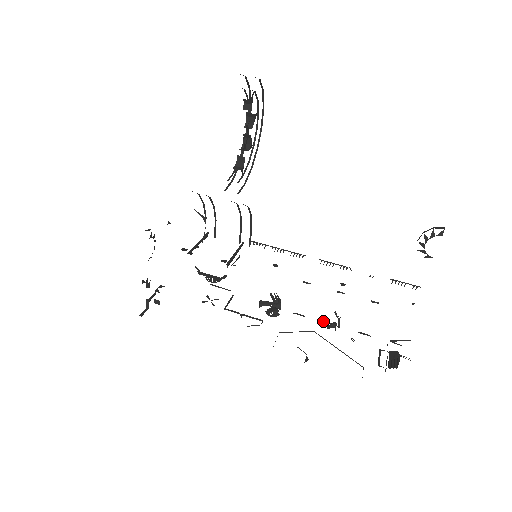
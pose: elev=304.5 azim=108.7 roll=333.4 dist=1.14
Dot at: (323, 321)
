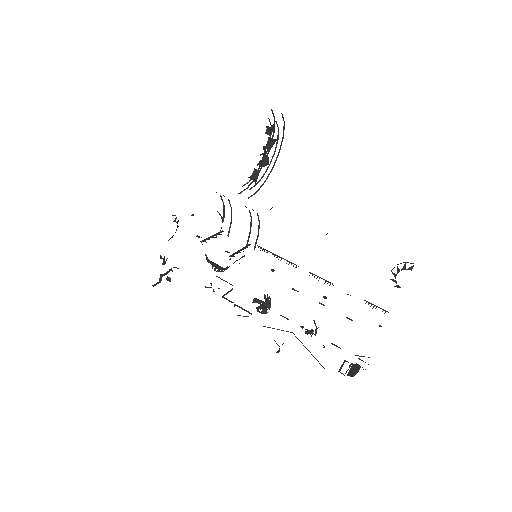
Dot at: (303, 327)
